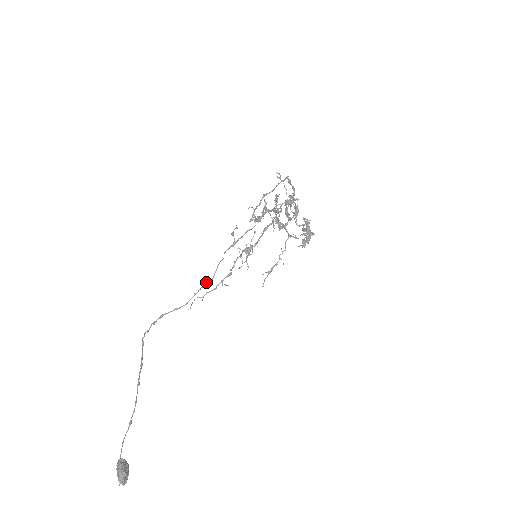
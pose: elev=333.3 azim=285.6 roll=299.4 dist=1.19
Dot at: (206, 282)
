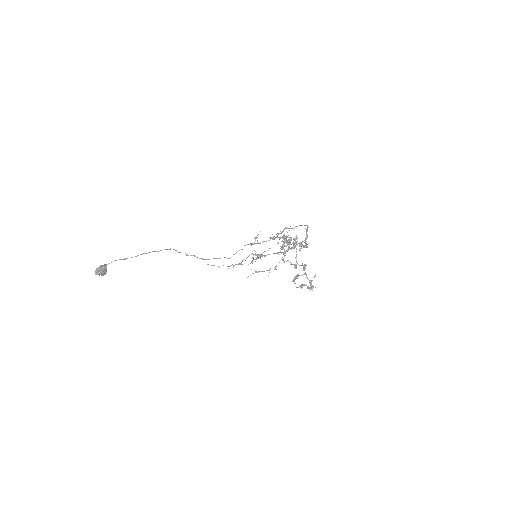
Dot at: occluded
